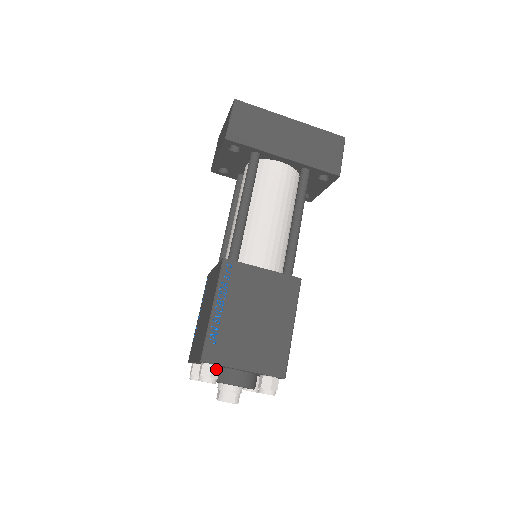
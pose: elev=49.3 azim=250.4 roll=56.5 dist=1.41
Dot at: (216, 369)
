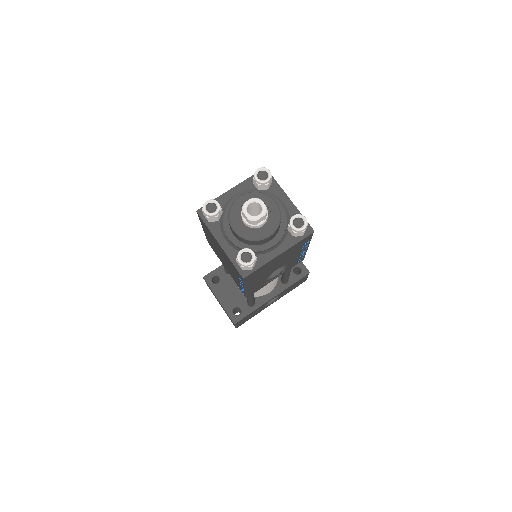
Dot at: occluded
